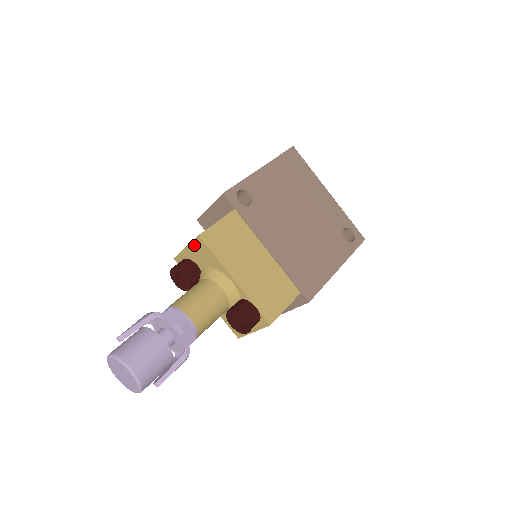
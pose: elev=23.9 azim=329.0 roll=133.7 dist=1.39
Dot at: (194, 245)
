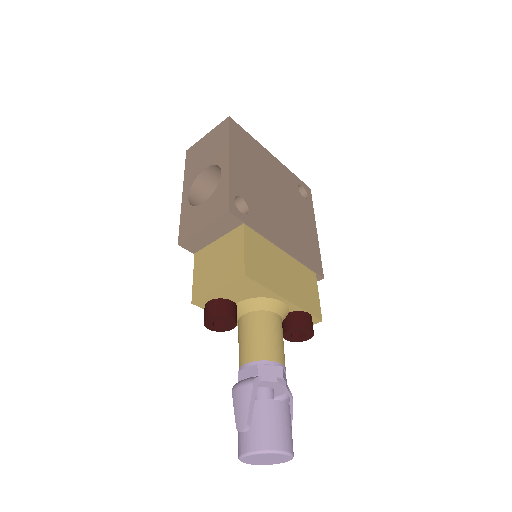
Dot at: (233, 285)
